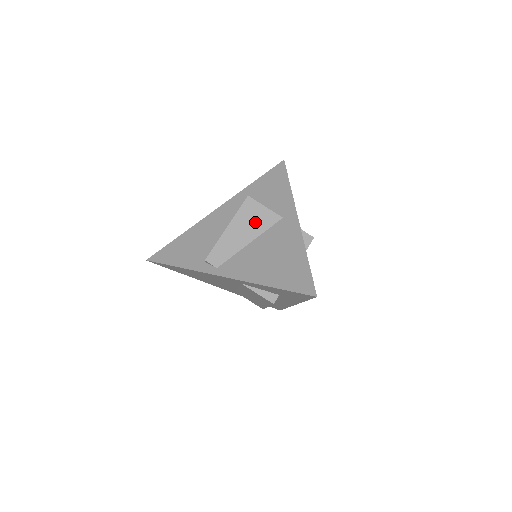
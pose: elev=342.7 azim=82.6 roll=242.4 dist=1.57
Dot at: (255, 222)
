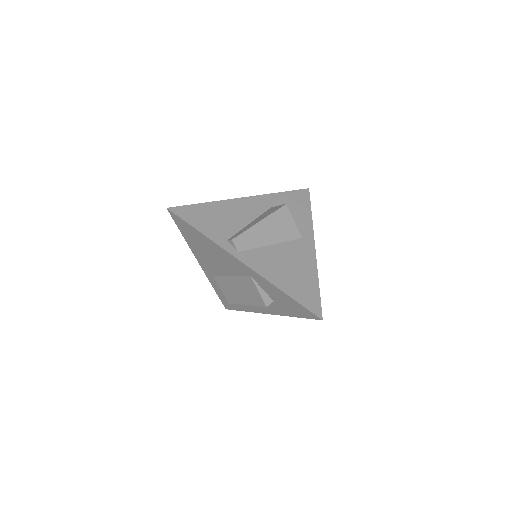
Dot at: (282, 229)
